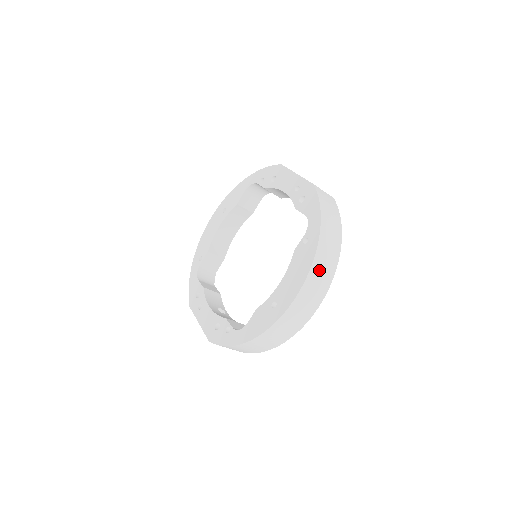
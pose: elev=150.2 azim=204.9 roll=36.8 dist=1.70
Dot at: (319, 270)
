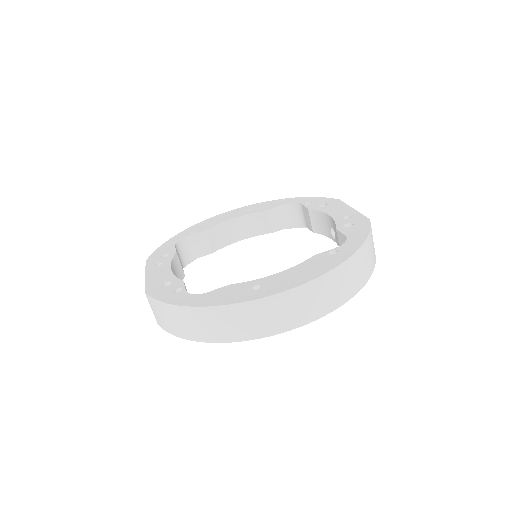
Dot at: (331, 285)
